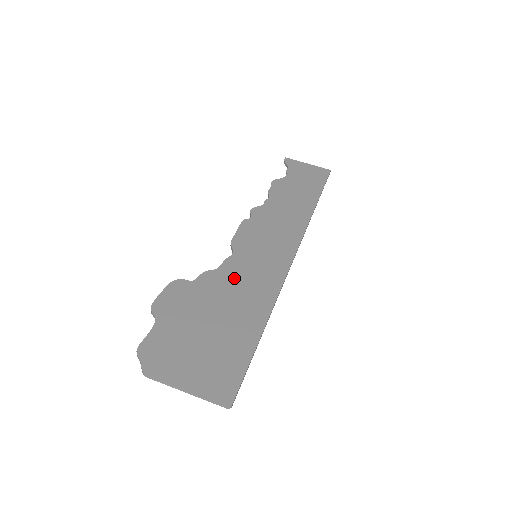
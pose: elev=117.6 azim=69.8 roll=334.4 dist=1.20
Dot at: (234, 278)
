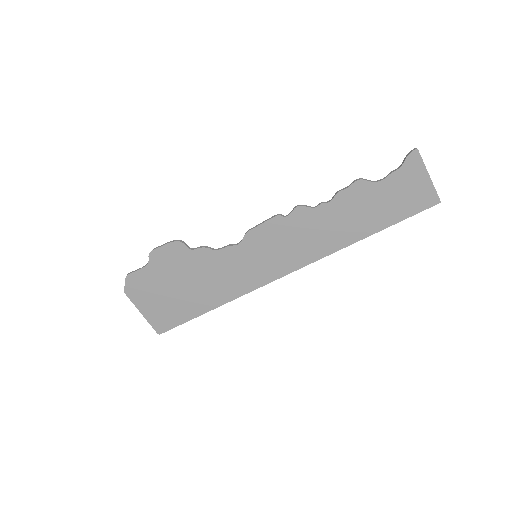
Dot at: (222, 266)
